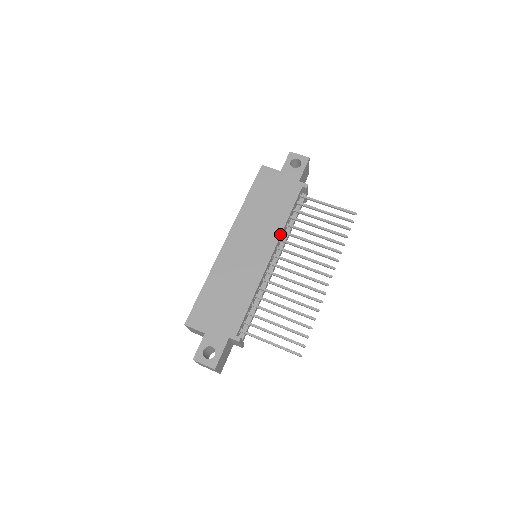
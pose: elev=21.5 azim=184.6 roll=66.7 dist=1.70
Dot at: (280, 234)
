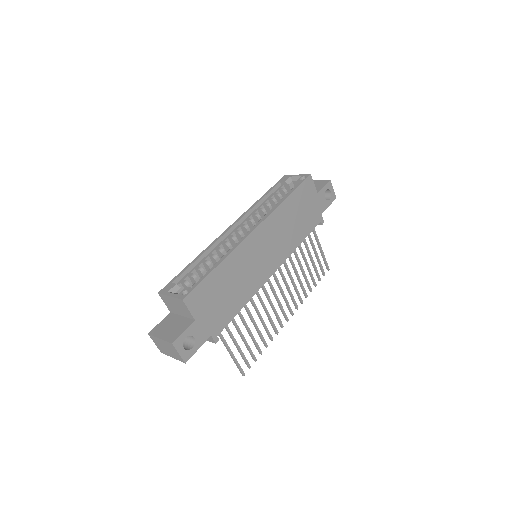
Dot at: (289, 255)
